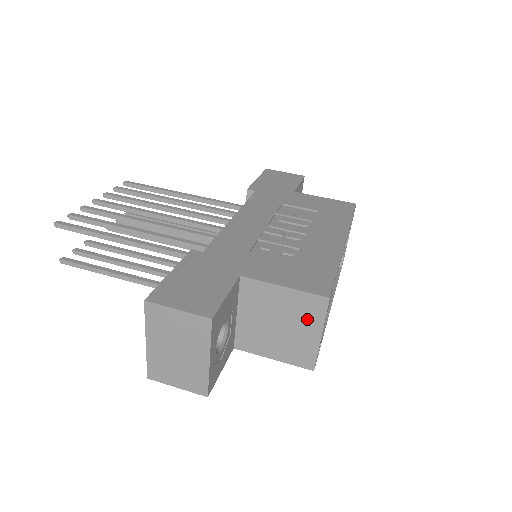
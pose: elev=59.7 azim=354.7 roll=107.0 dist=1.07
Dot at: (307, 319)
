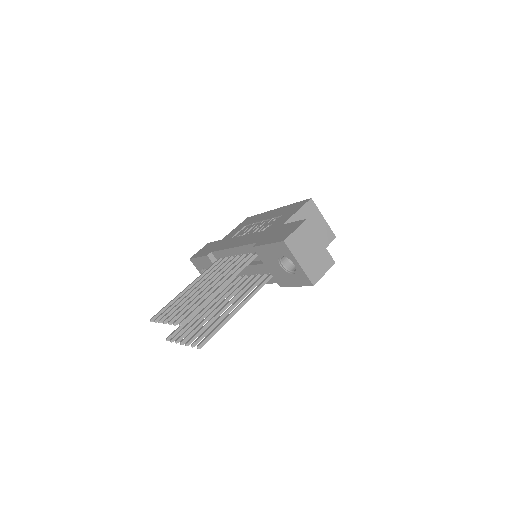
Dot at: (314, 216)
